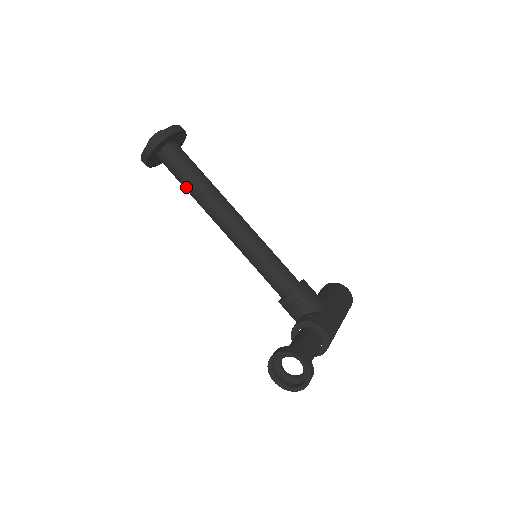
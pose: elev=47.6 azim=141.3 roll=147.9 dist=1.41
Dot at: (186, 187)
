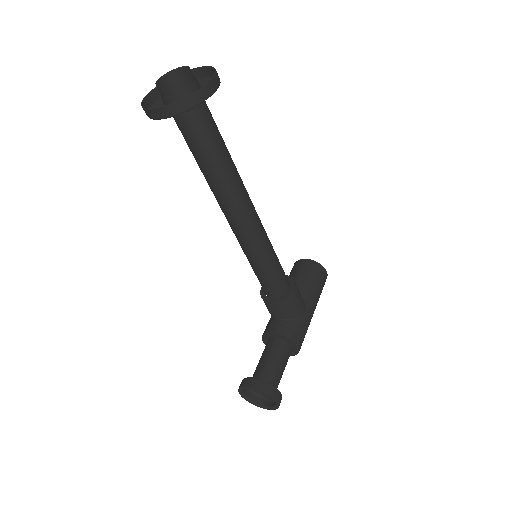
Dot at: (198, 163)
